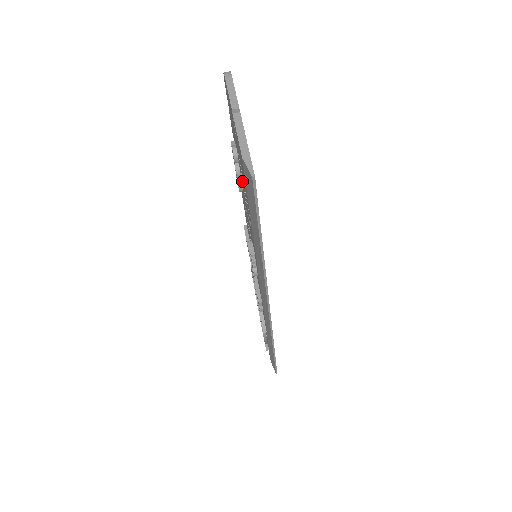
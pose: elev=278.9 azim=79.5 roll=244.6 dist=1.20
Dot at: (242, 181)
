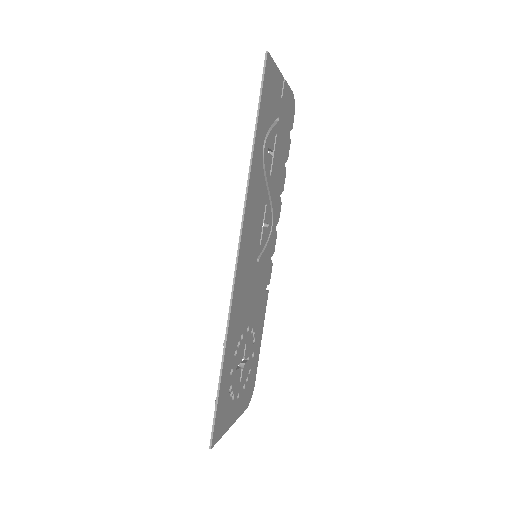
Dot at: occluded
